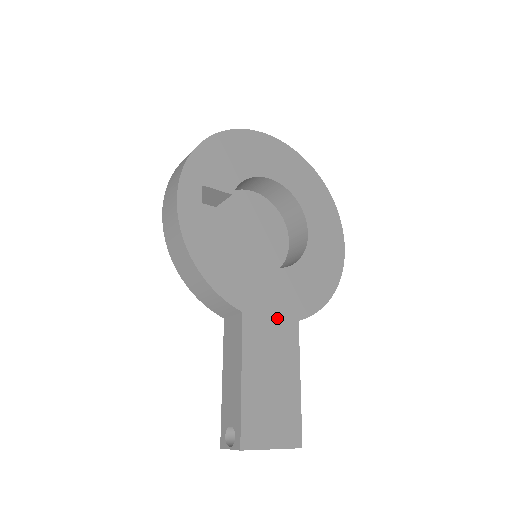
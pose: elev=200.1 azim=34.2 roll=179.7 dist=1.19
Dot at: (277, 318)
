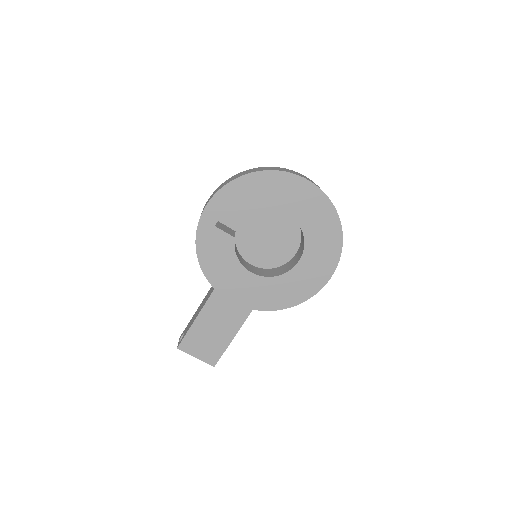
Dot at: (237, 302)
